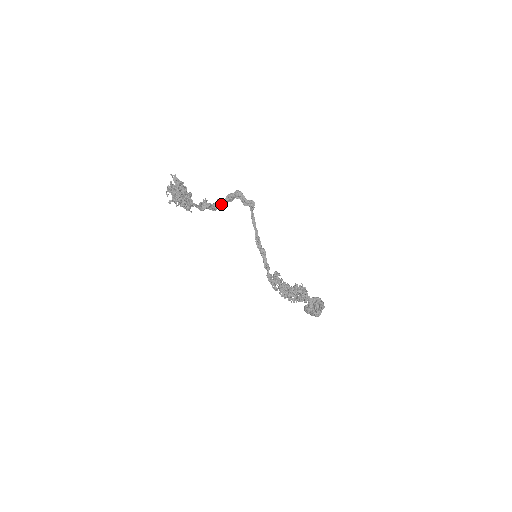
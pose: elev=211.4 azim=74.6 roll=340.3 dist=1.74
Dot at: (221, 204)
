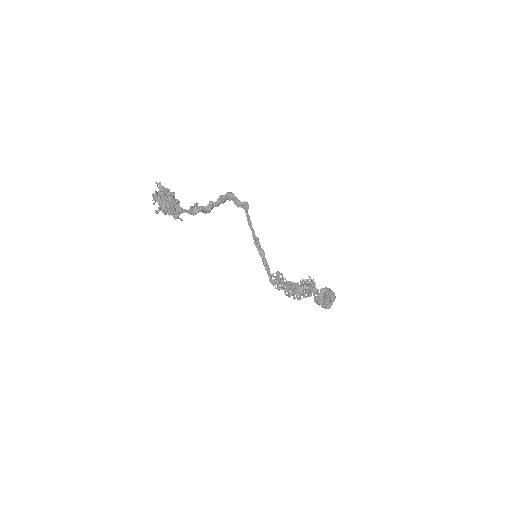
Dot at: (213, 206)
